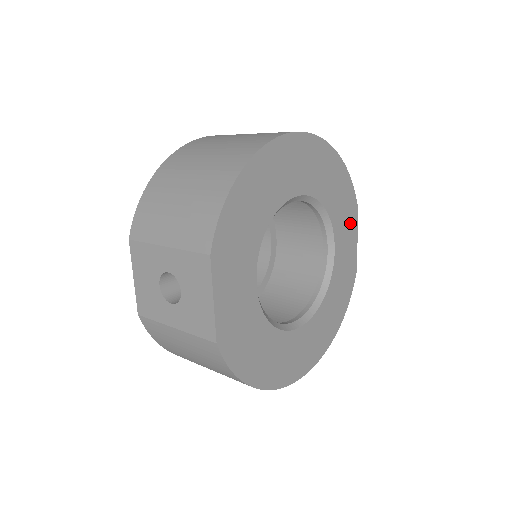
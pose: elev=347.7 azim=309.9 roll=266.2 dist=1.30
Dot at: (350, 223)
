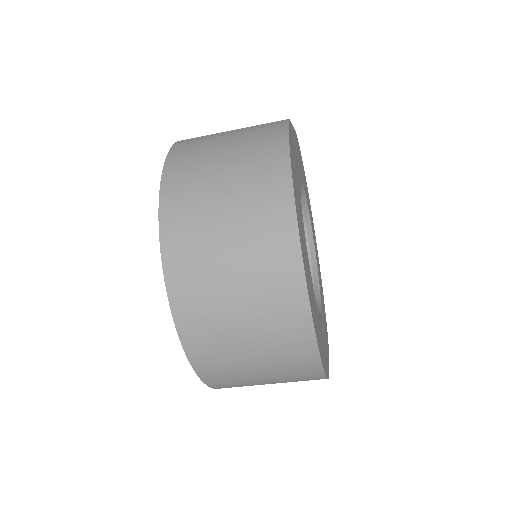
Dot at: (326, 340)
